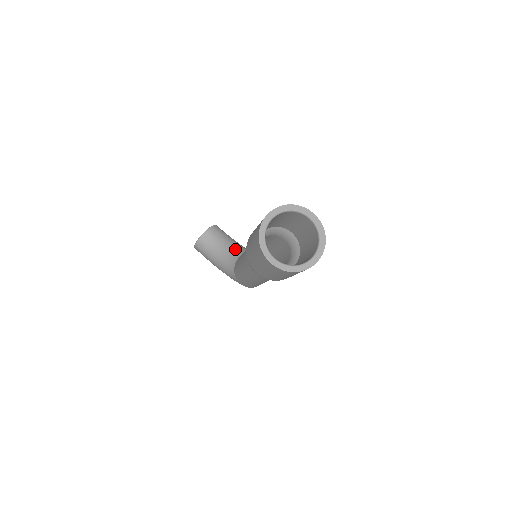
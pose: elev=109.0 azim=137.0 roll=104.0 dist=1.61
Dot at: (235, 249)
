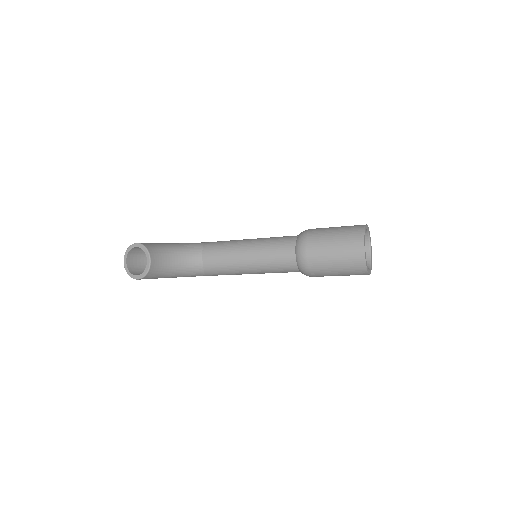
Dot at: (187, 254)
